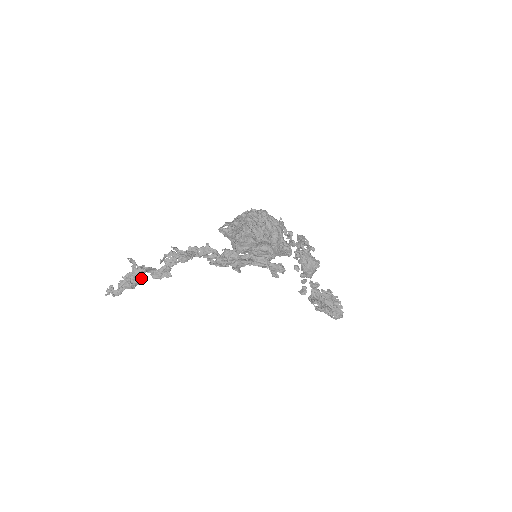
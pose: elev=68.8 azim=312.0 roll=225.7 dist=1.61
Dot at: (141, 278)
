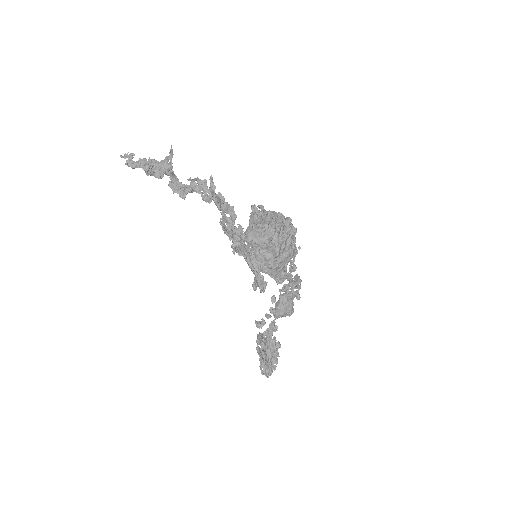
Dot at: (162, 174)
